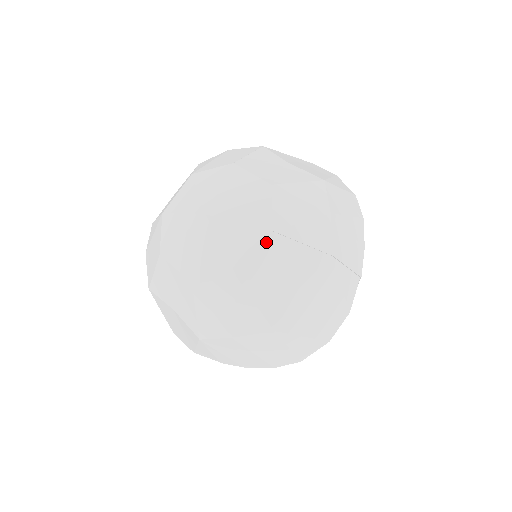
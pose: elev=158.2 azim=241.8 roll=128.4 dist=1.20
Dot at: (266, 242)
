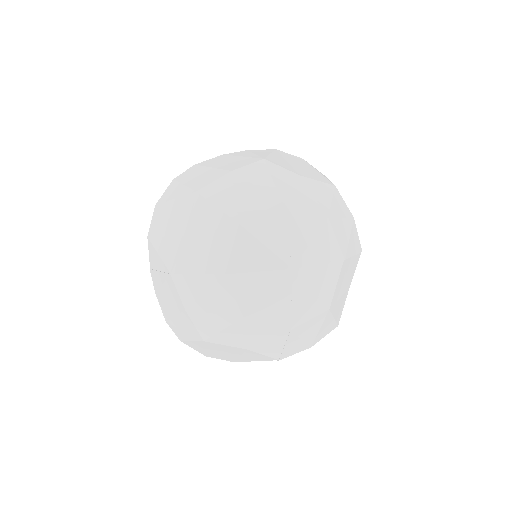
Dot at: (341, 271)
